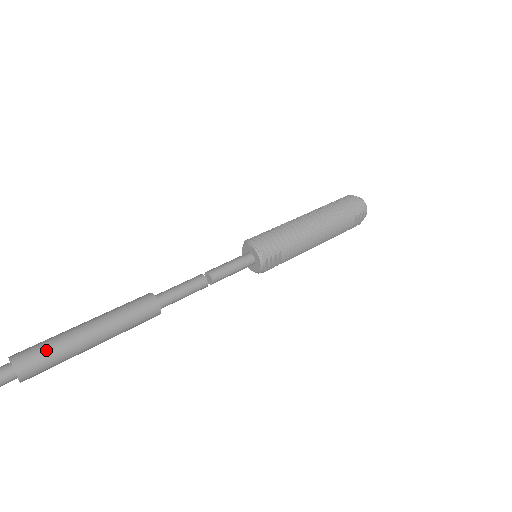
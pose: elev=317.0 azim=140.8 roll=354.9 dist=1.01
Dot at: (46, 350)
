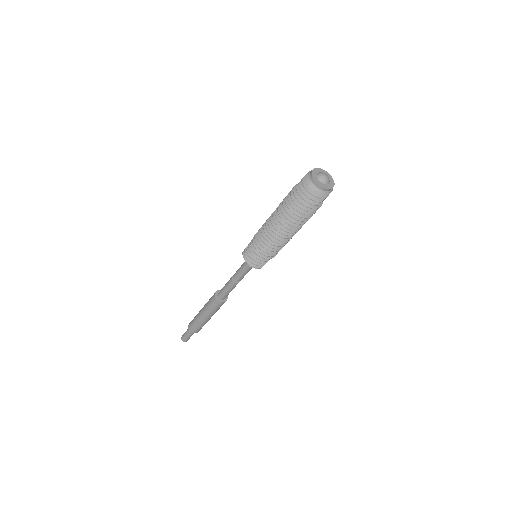
Dot at: (197, 327)
